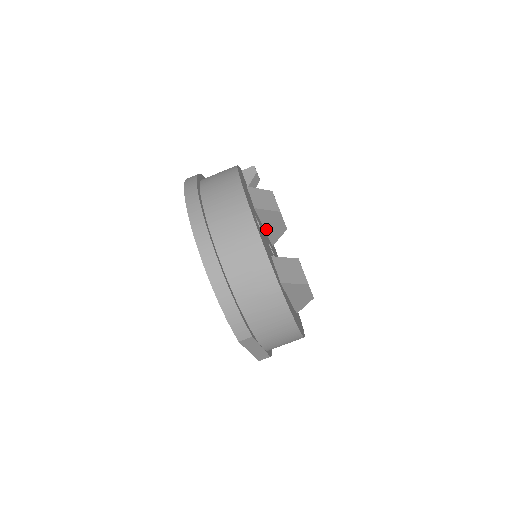
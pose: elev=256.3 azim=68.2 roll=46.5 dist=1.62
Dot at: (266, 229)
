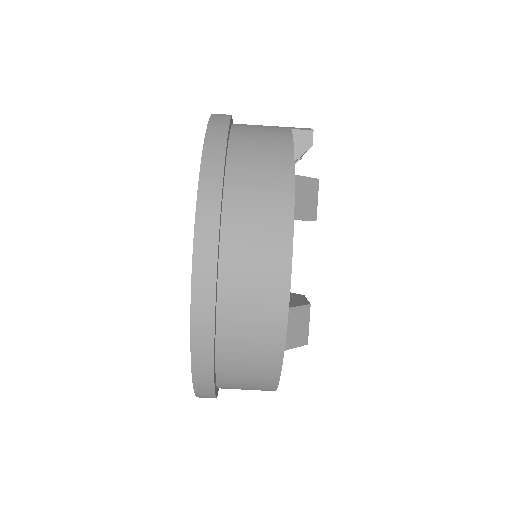
Dot at: occluded
